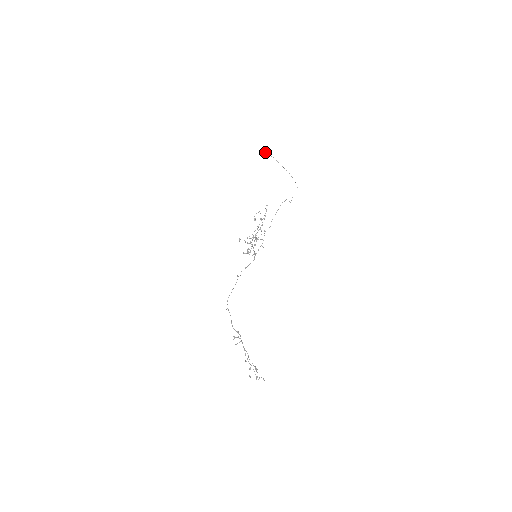
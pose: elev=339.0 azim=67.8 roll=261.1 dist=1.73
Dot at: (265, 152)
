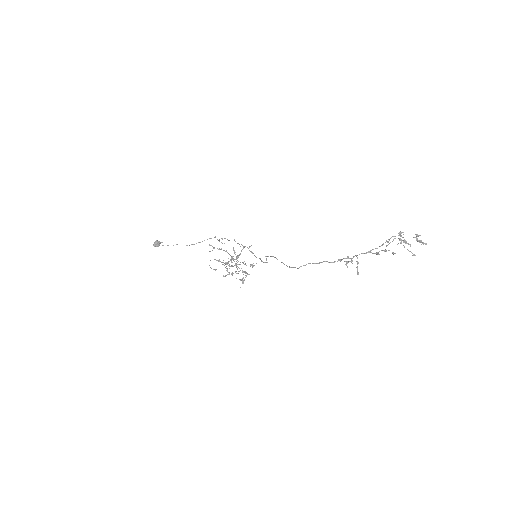
Dot at: (158, 242)
